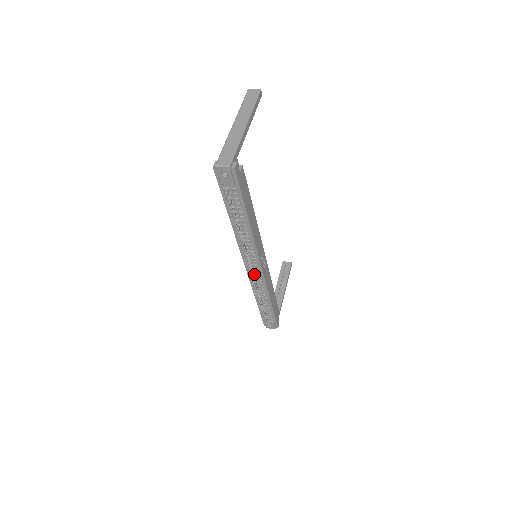
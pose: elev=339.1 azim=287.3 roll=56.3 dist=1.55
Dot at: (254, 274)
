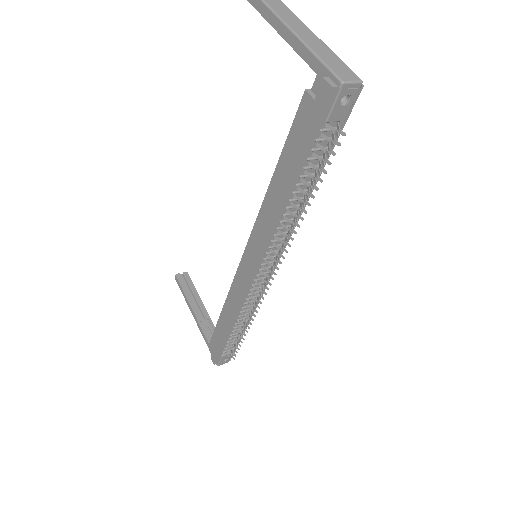
Dot at: (258, 284)
